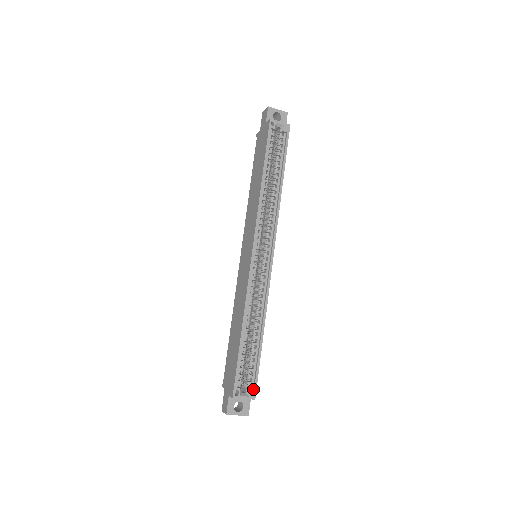
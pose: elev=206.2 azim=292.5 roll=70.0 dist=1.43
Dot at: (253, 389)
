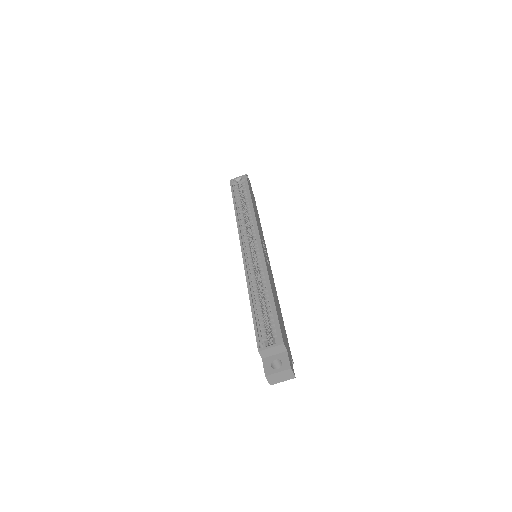
Dot at: (278, 336)
